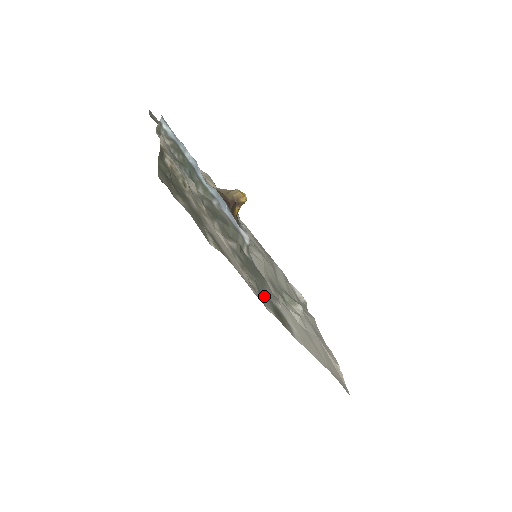
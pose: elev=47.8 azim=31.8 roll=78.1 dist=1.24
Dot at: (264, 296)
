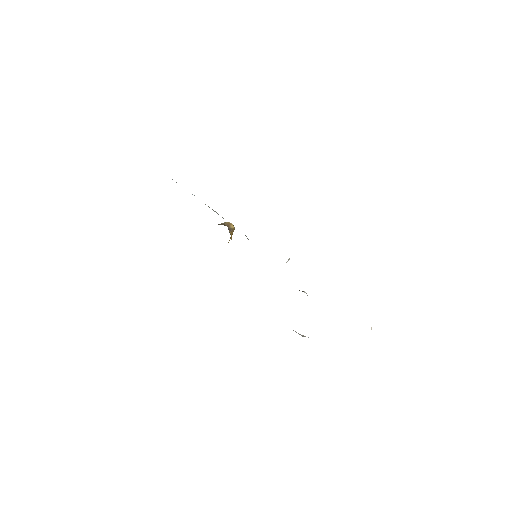
Dot at: occluded
